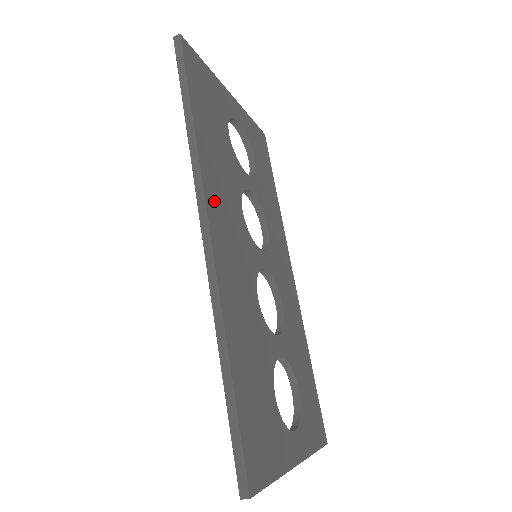
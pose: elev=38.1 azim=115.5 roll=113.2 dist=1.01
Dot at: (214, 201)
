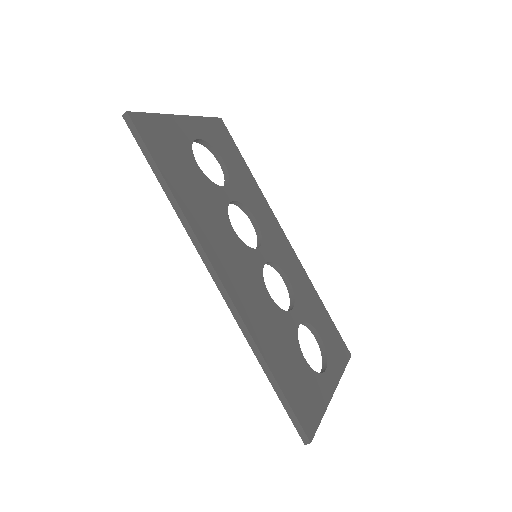
Dot at: (213, 249)
